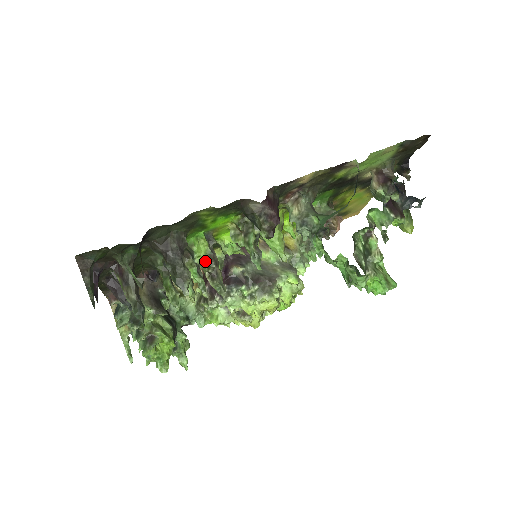
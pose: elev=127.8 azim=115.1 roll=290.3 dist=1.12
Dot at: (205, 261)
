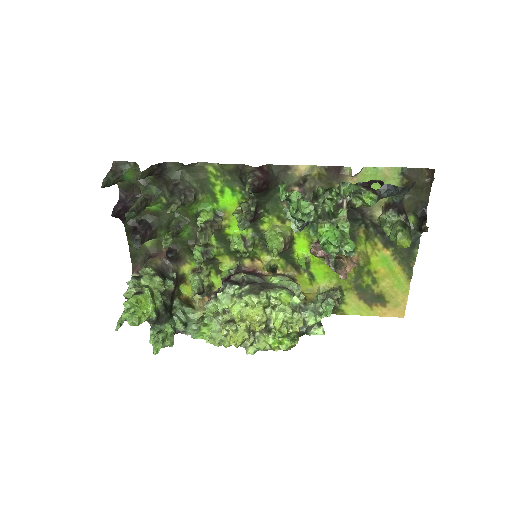
Dot at: (204, 222)
